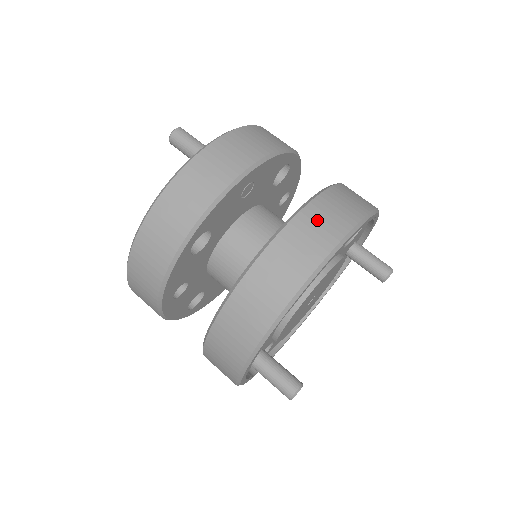
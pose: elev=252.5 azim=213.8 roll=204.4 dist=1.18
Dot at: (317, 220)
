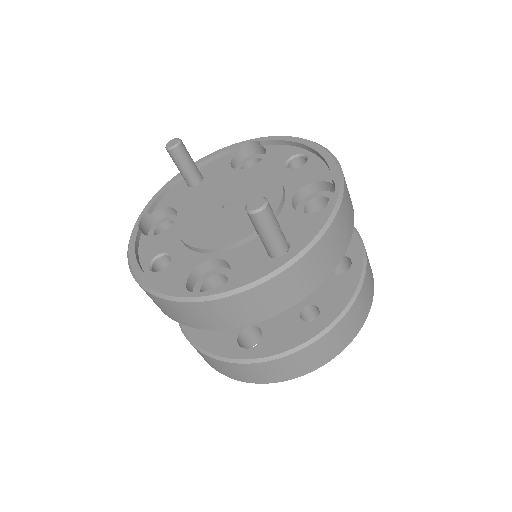
Dot at: (331, 342)
